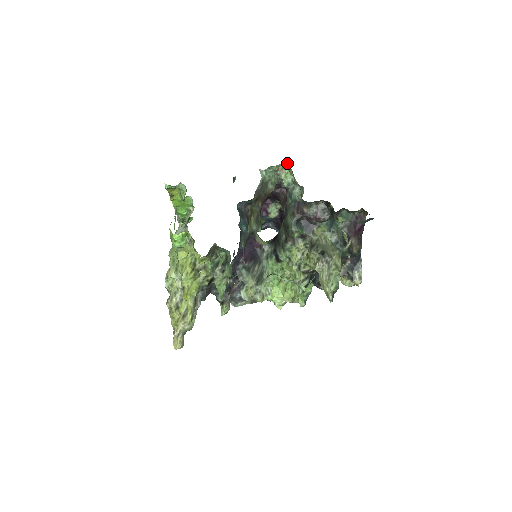
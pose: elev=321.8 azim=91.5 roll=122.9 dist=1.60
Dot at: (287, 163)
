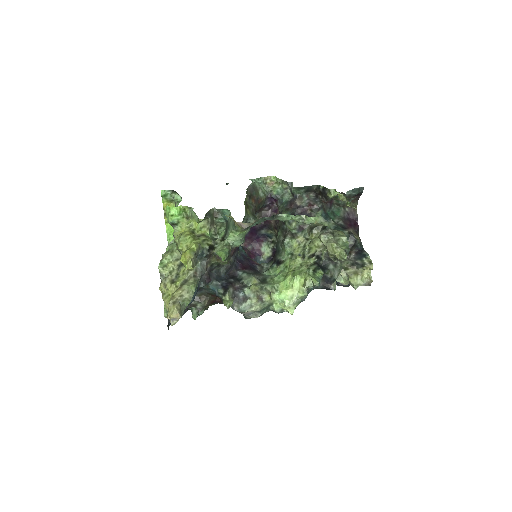
Dot at: (273, 176)
